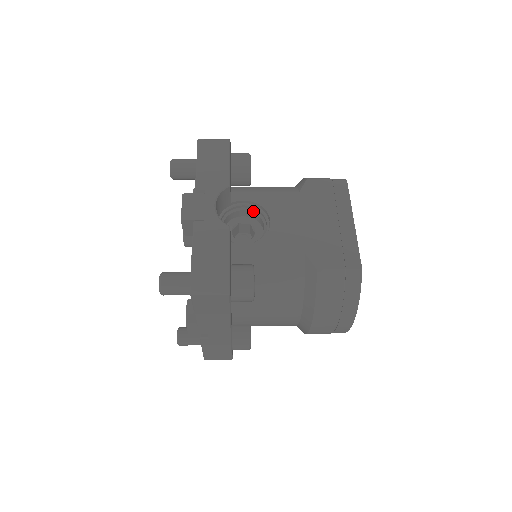
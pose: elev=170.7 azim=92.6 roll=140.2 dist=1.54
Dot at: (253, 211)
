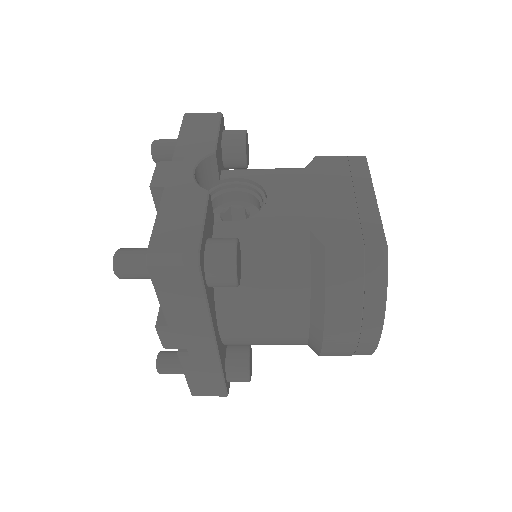
Dot at: (248, 191)
